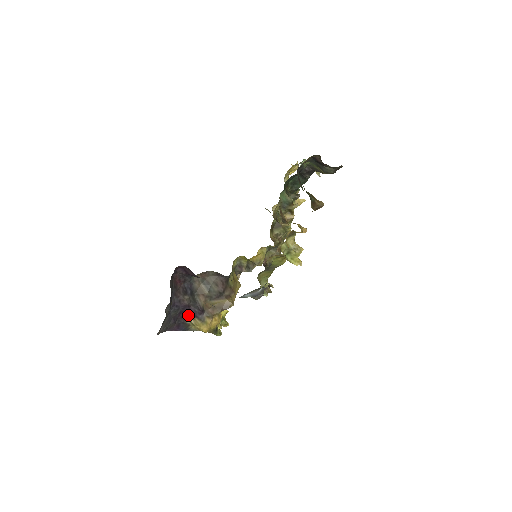
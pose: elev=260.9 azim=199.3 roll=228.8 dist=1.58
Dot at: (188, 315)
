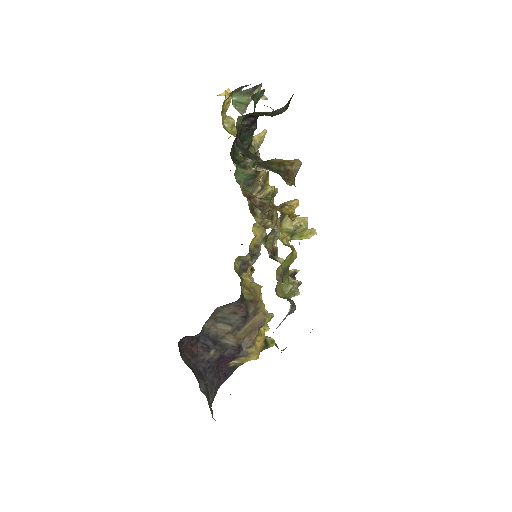
Dot at: (227, 362)
